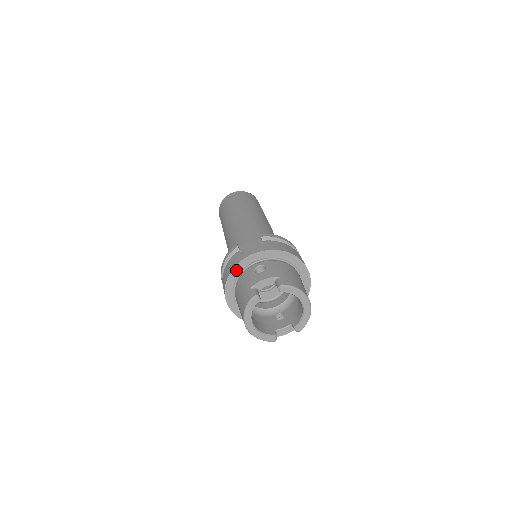
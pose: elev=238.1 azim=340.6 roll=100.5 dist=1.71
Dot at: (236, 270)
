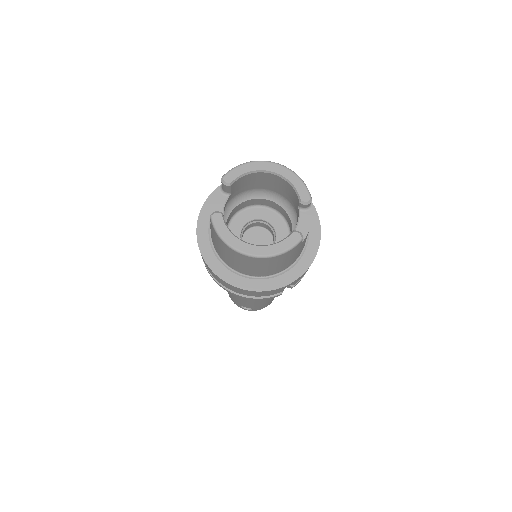
Dot at: (204, 247)
